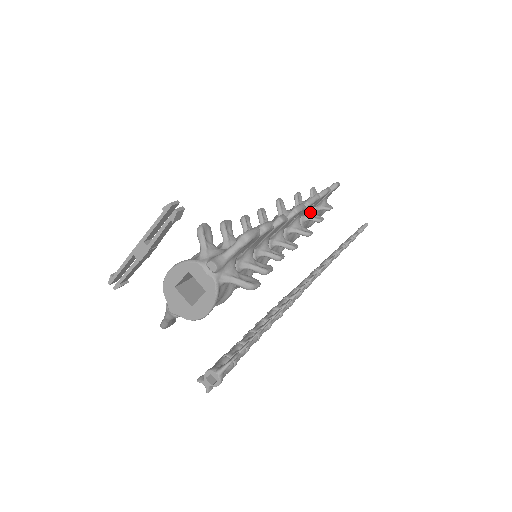
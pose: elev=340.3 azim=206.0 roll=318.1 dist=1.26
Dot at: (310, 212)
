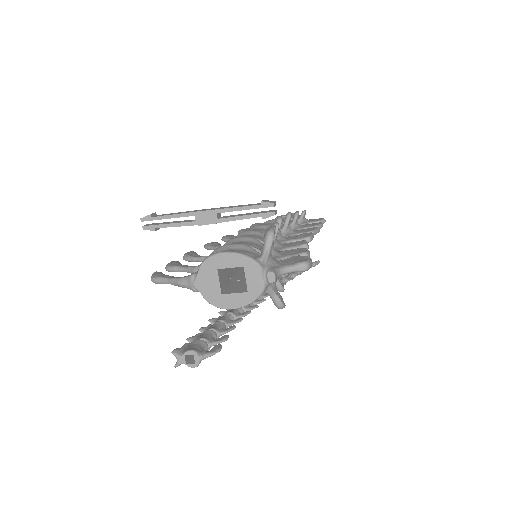
Dot at: occluded
